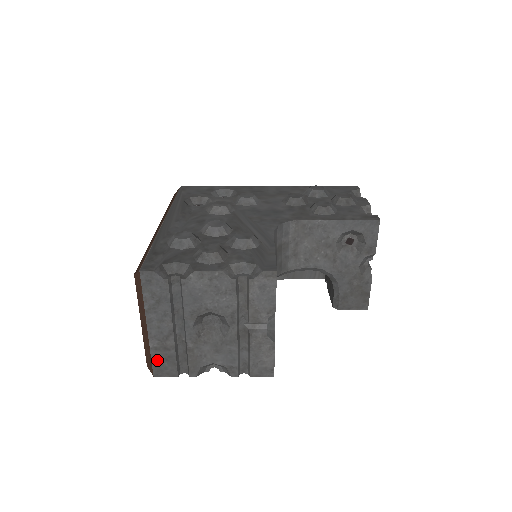
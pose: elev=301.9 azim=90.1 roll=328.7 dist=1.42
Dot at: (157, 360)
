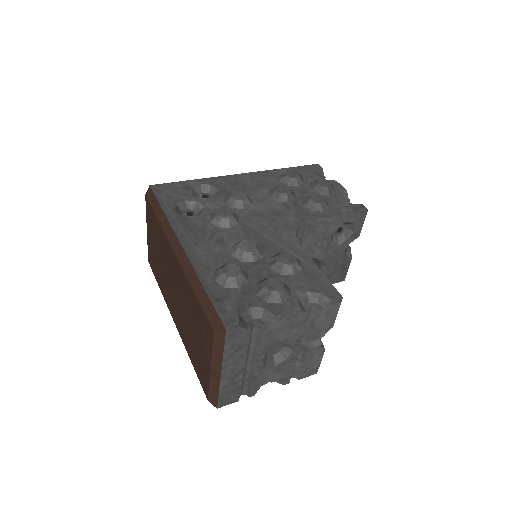
Dot at: (223, 395)
